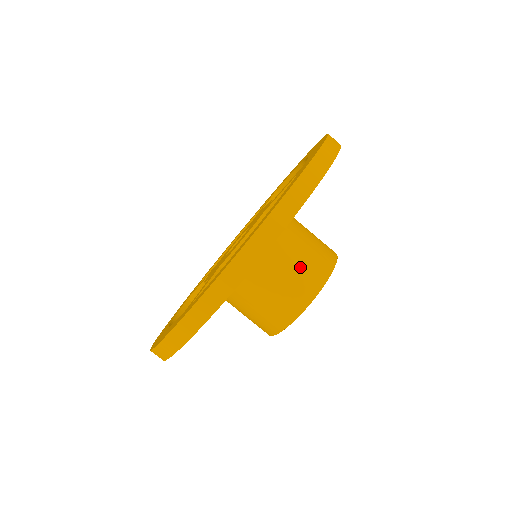
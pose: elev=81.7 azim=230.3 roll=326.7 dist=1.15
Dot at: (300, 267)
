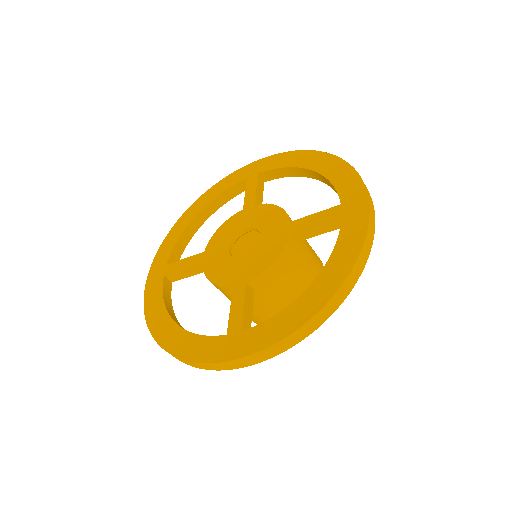
Dot at: (308, 282)
